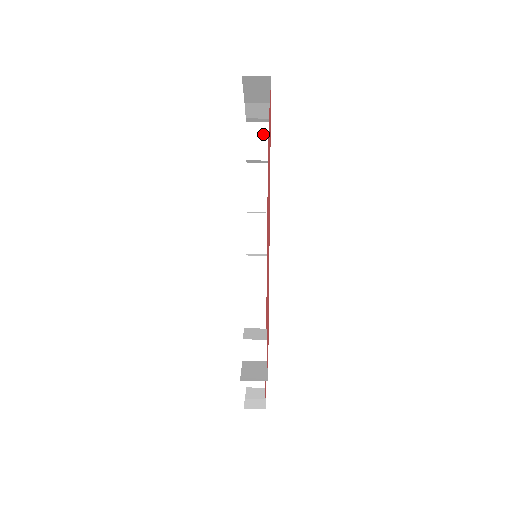
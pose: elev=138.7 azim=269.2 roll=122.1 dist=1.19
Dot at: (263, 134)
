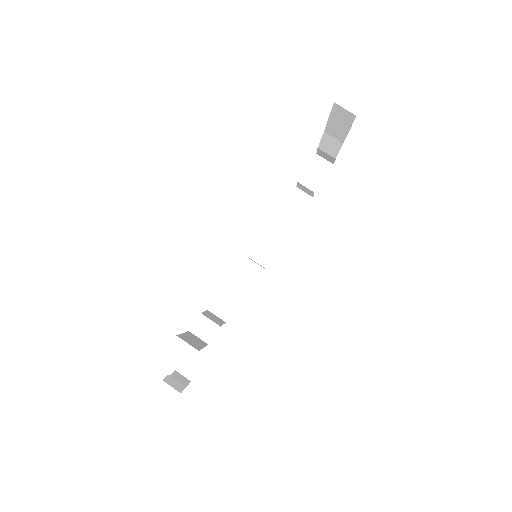
Dot at: (324, 170)
